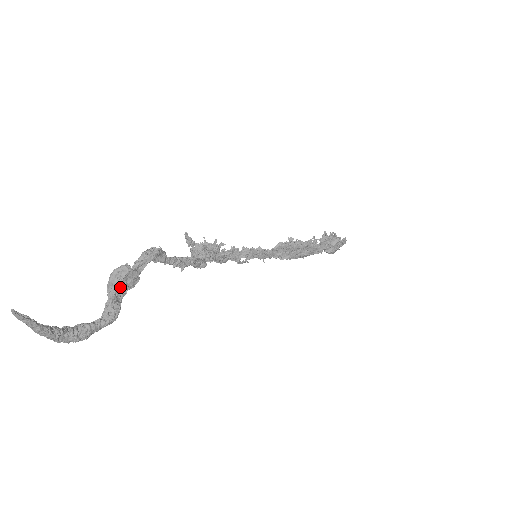
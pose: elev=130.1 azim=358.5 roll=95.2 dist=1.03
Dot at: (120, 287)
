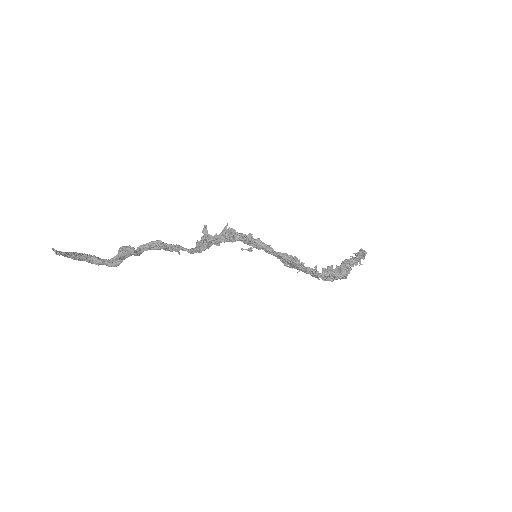
Dot at: (125, 255)
